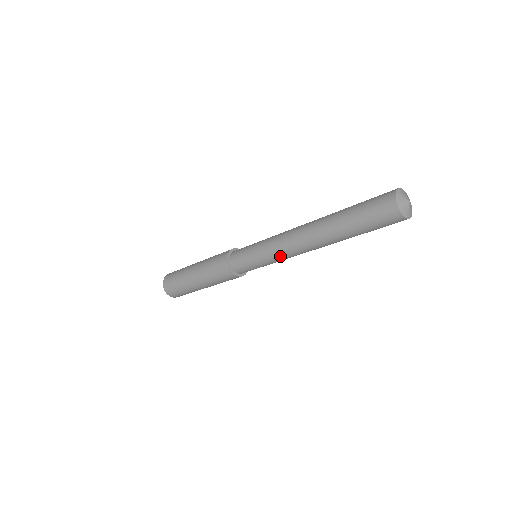
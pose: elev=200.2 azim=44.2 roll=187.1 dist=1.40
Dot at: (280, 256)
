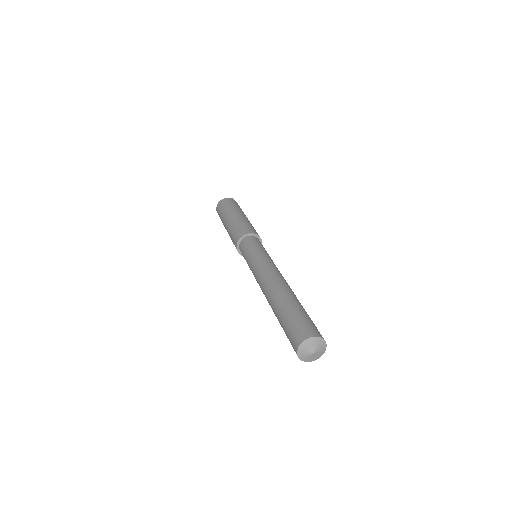
Dot at: occluded
